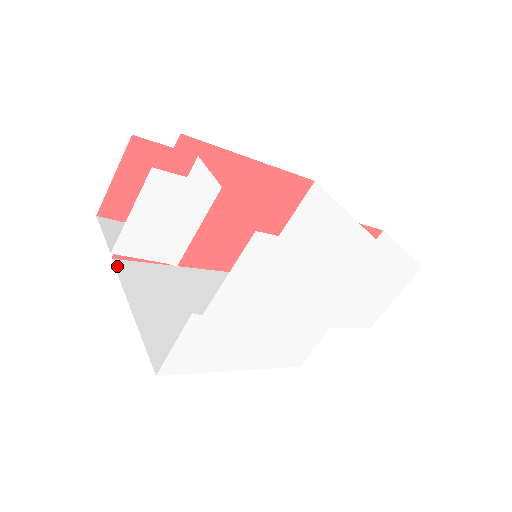
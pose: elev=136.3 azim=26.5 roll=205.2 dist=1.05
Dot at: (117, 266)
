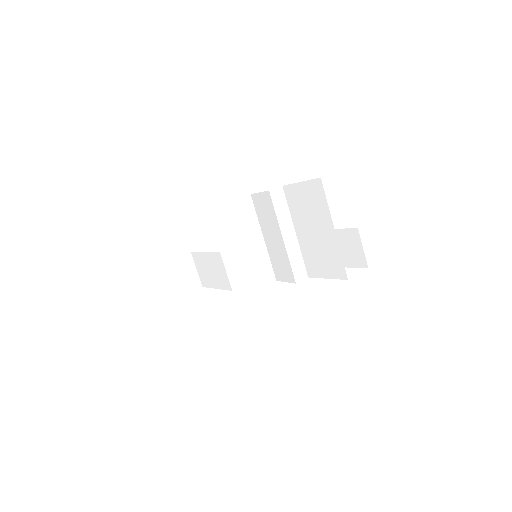
Dot at: (161, 233)
